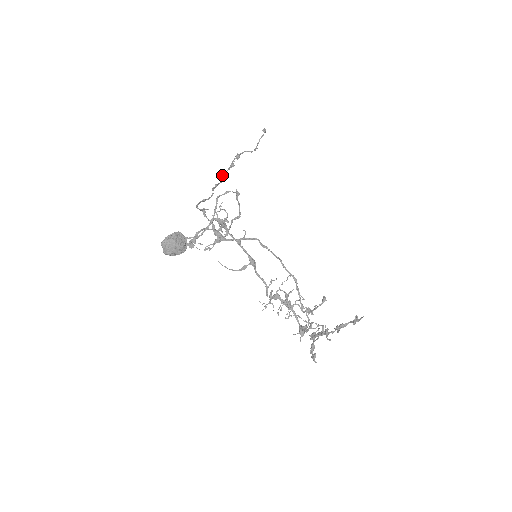
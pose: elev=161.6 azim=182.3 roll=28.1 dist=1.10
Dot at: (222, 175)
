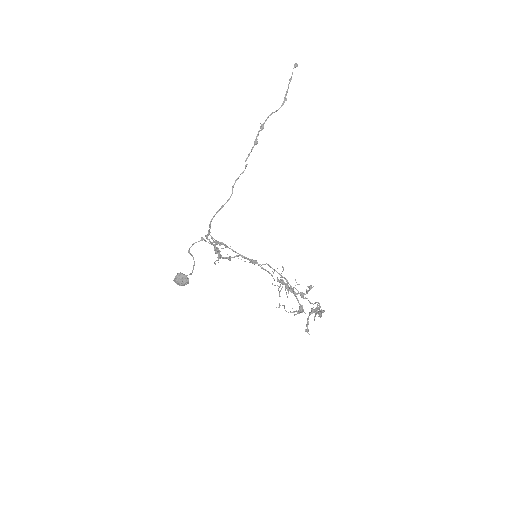
Dot at: (245, 161)
